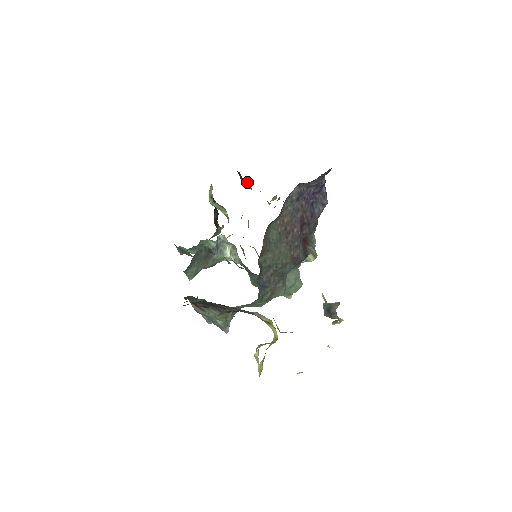
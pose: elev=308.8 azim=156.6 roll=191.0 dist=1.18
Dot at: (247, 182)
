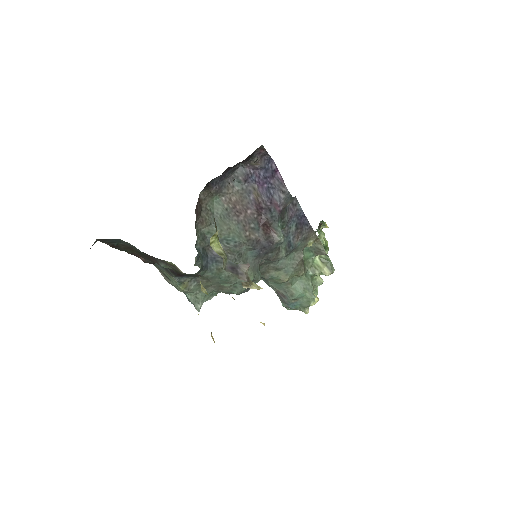
Dot at: occluded
